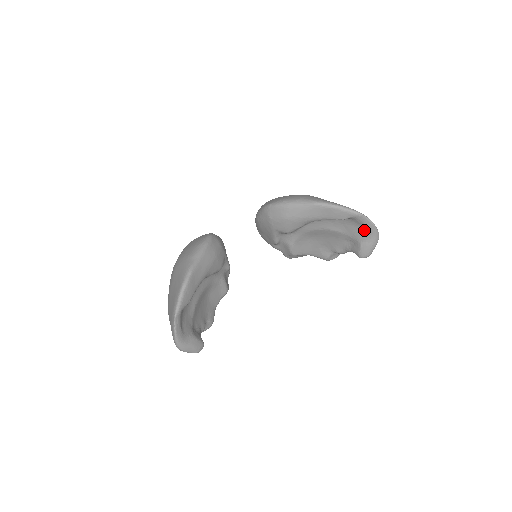
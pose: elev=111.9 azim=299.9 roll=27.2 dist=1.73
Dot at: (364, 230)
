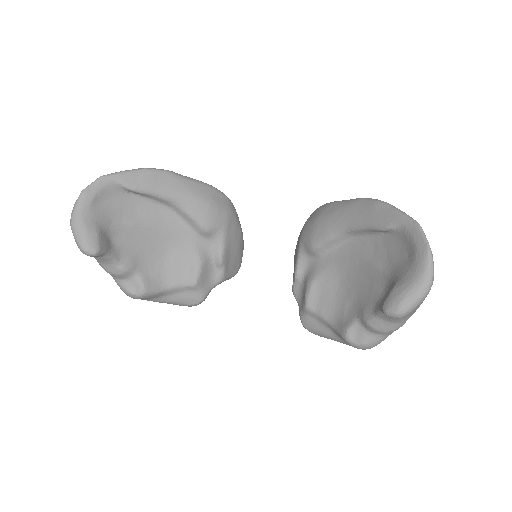
Dot at: (411, 259)
